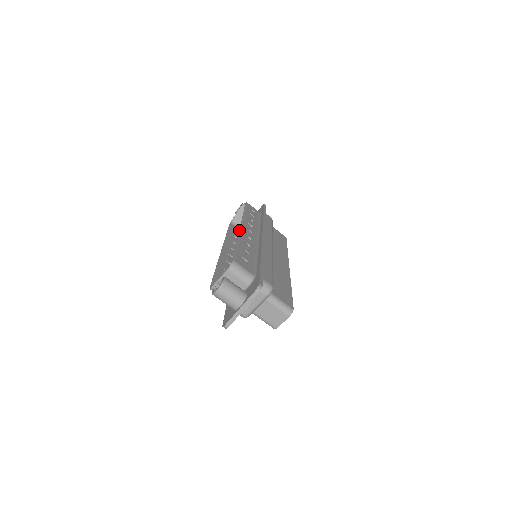
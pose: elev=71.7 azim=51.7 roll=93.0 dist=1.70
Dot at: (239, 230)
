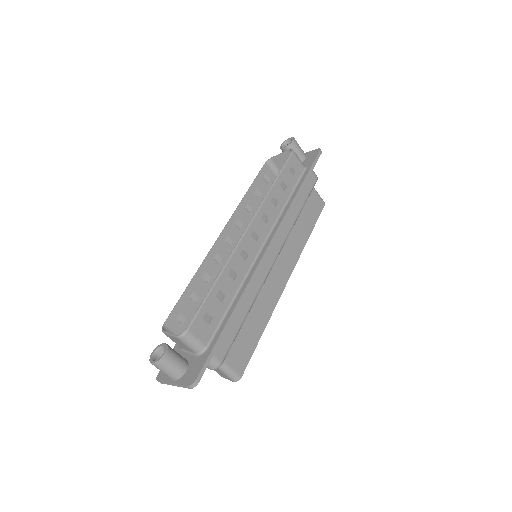
Dot at: (237, 242)
